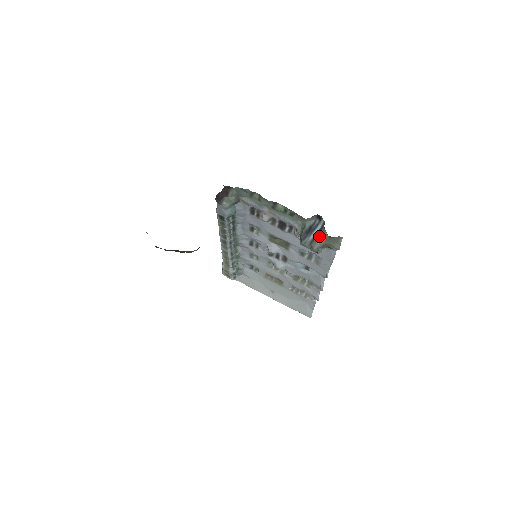
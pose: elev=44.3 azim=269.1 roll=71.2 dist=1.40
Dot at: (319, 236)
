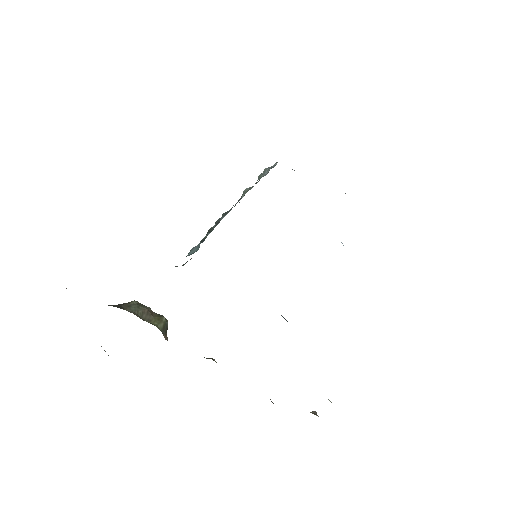
Dot at: occluded
